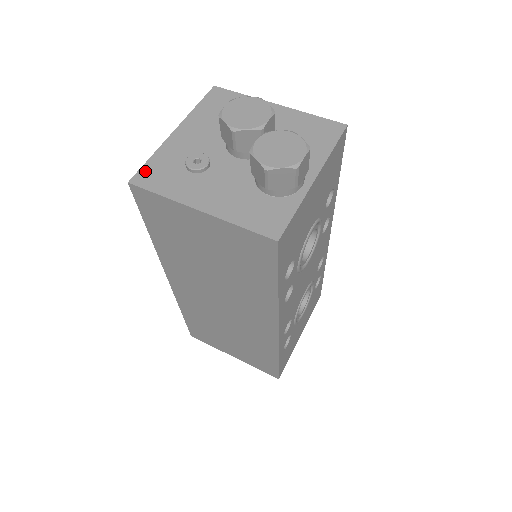
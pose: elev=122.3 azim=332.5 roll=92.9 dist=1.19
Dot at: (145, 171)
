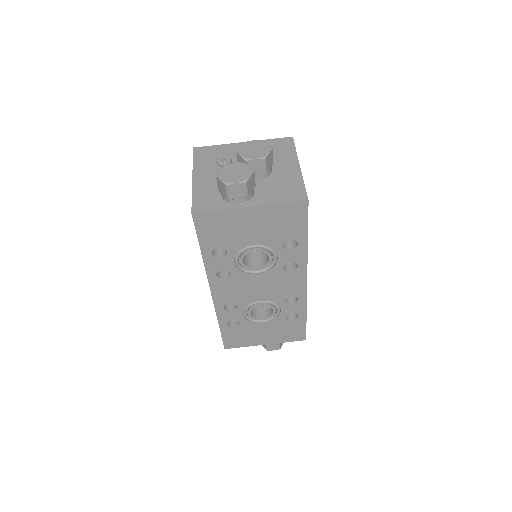
Dot at: (205, 148)
